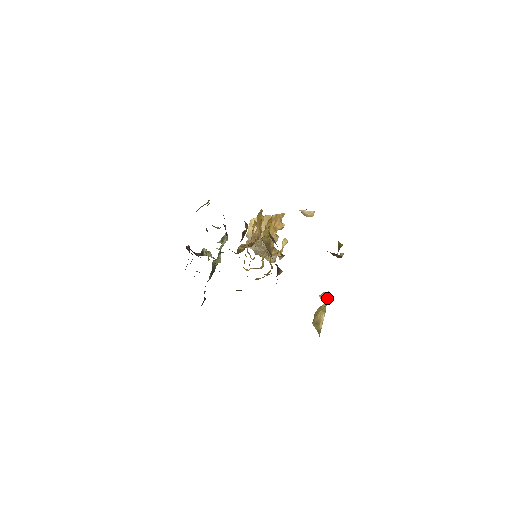
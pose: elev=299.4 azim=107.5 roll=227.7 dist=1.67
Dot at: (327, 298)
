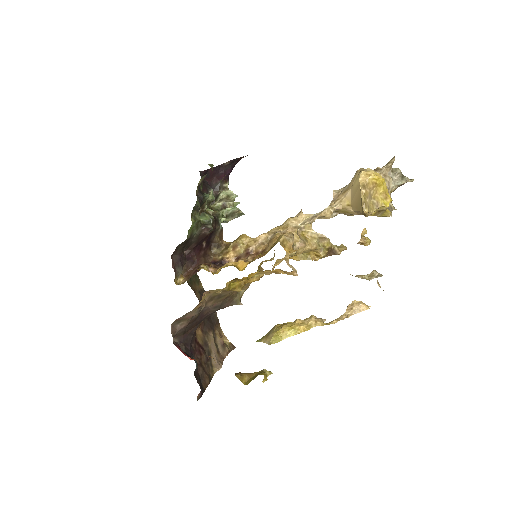
Dot at: (326, 324)
